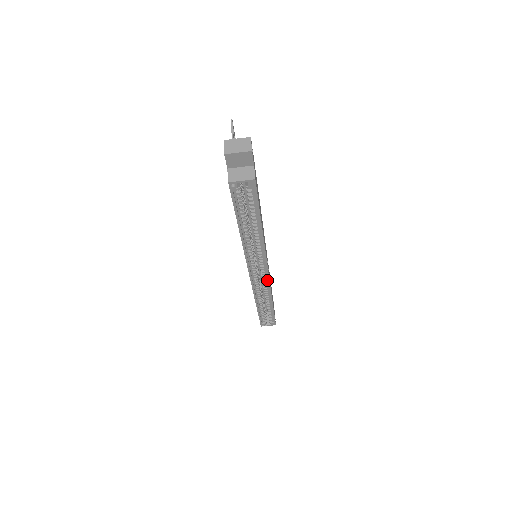
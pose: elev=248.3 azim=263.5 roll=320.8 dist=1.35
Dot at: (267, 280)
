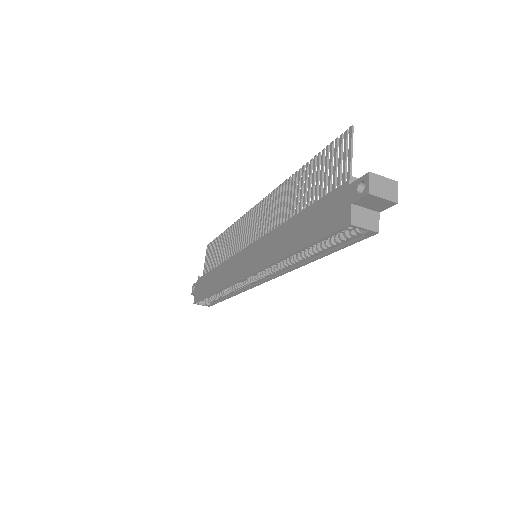
Dot at: (253, 283)
